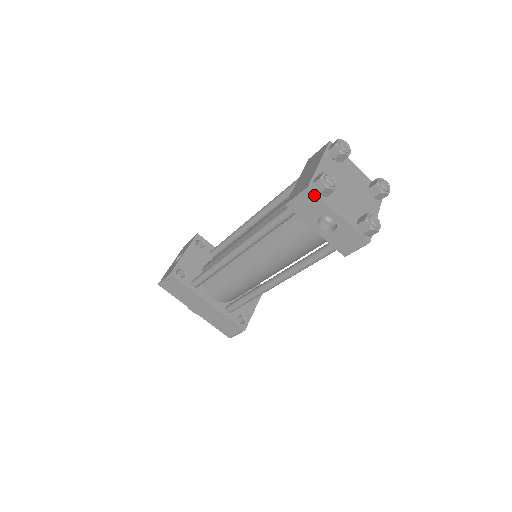
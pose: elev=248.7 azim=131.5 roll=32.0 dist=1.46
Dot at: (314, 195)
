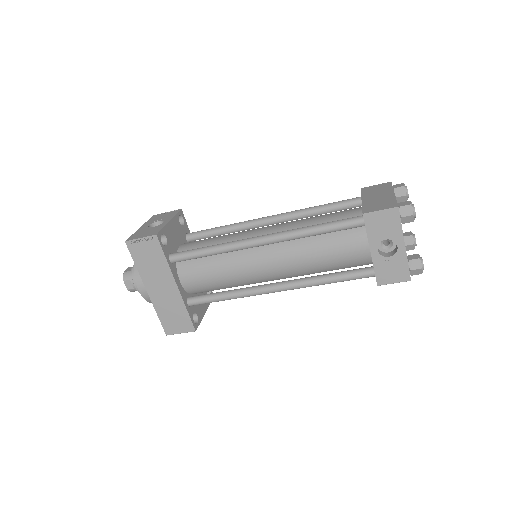
Dot at: (398, 217)
